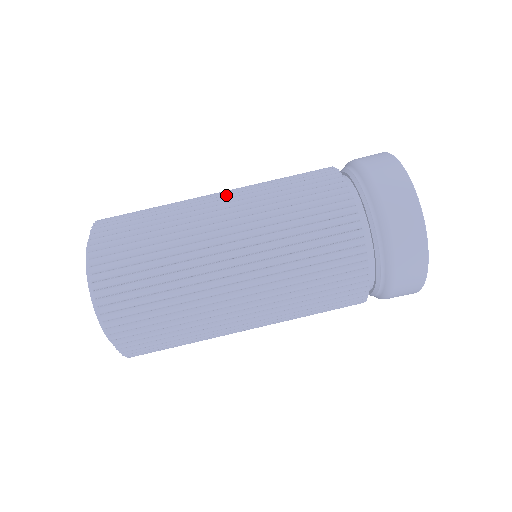
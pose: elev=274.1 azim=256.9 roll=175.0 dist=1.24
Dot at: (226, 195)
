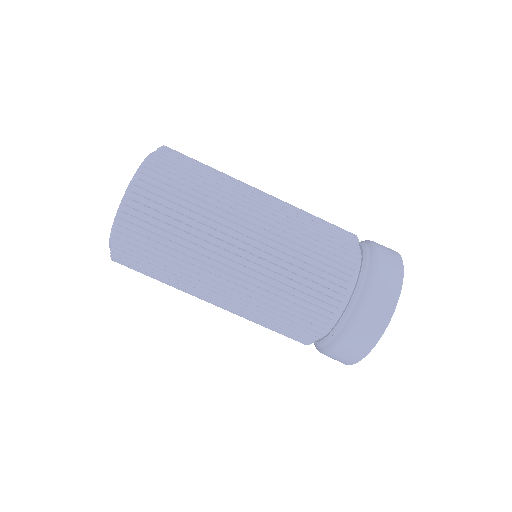
Dot at: (270, 195)
